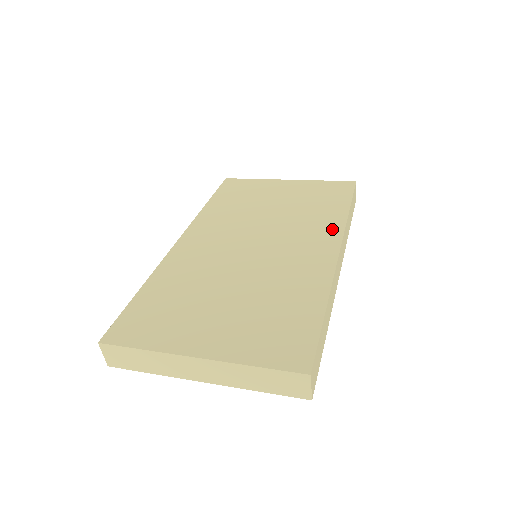
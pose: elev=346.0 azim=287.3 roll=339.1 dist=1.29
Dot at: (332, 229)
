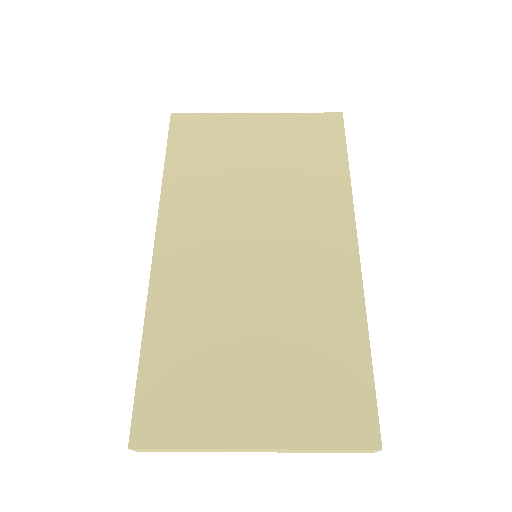
Dot at: (339, 210)
